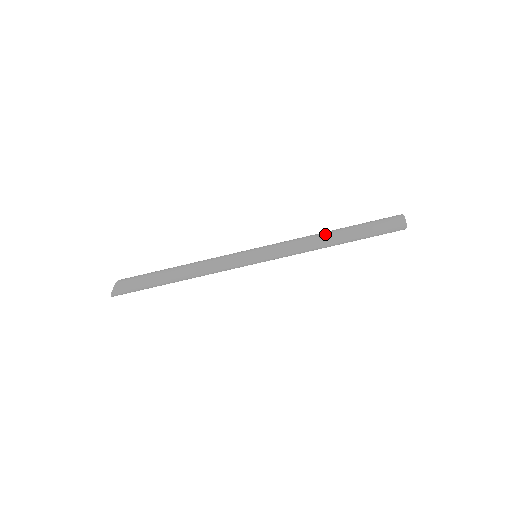
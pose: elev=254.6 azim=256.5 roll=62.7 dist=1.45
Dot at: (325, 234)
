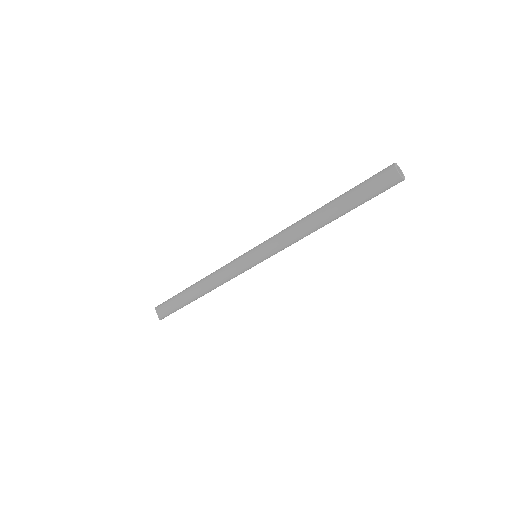
Dot at: (313, 220)
